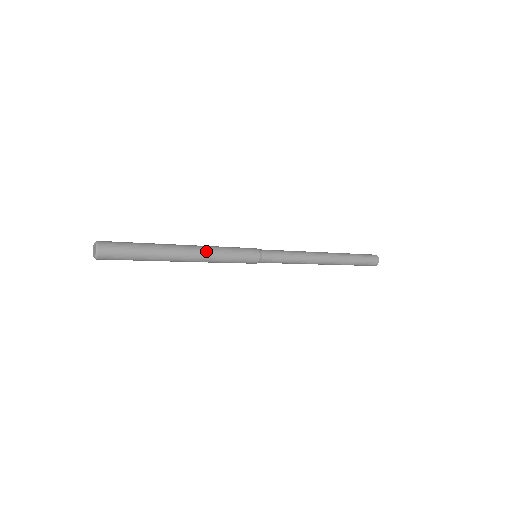
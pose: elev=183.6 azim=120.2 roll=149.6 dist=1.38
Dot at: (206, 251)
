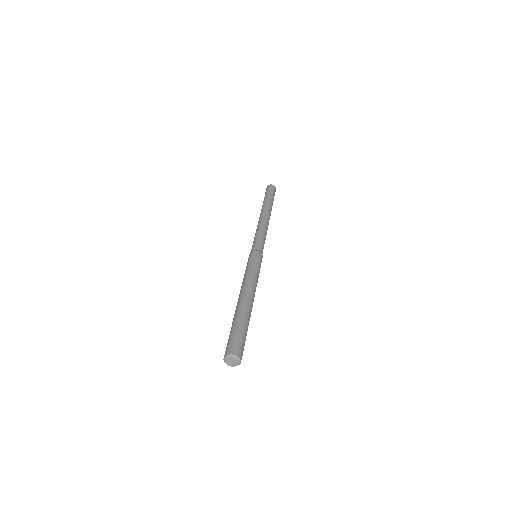
Dot at: (255, 287)
